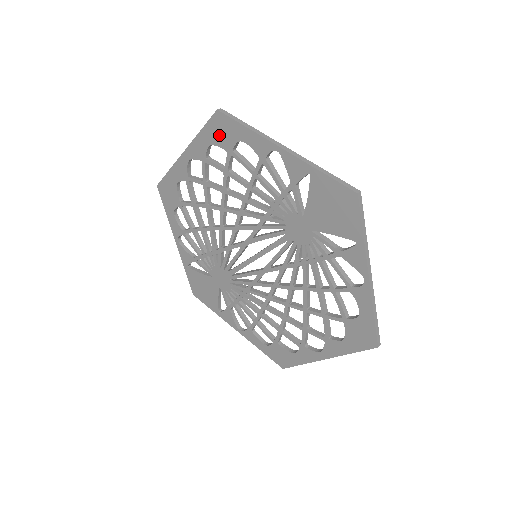
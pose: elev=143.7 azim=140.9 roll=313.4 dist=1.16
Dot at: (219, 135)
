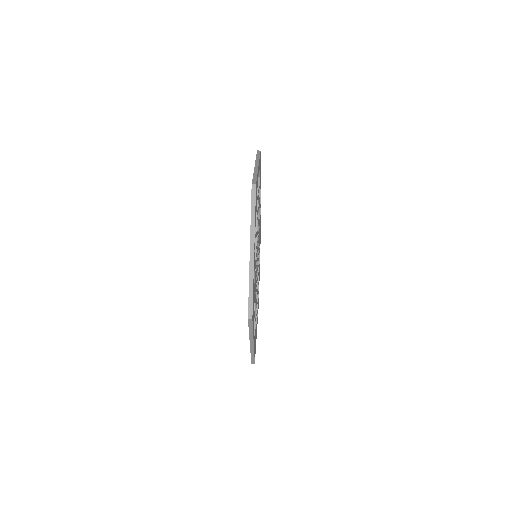
Dot at: occluded
